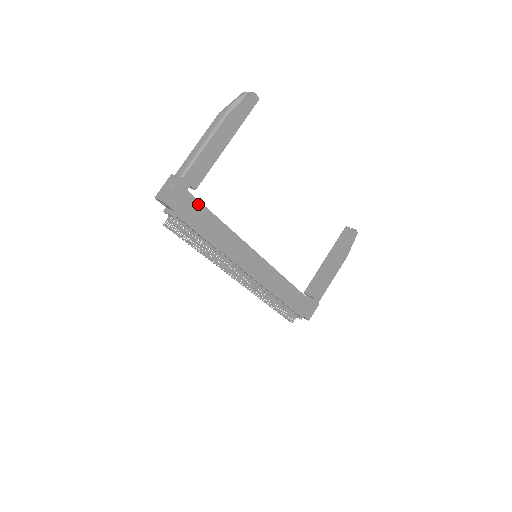
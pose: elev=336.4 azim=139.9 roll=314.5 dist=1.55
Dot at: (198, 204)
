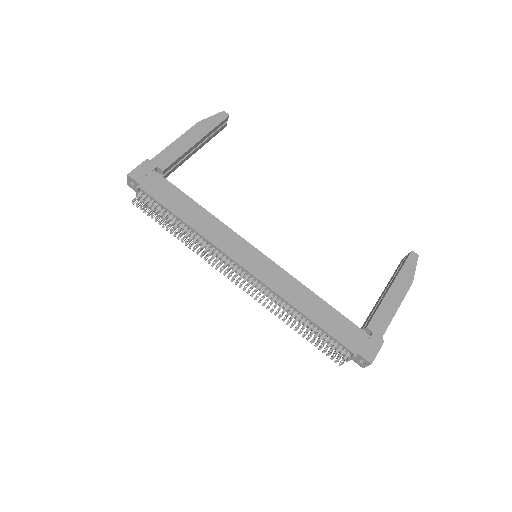
Dot at: (167, 183)
